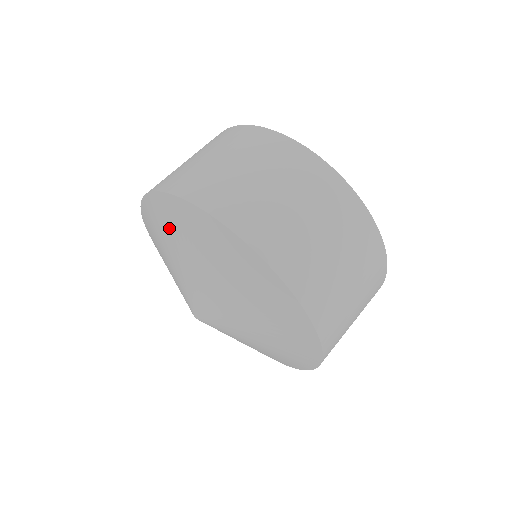
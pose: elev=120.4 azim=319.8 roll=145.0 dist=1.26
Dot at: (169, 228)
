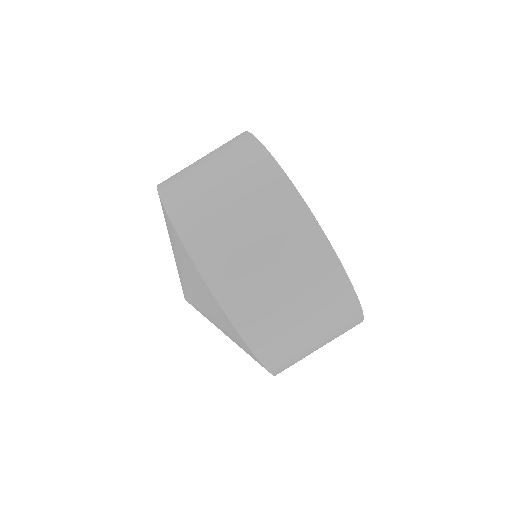
Dot at: (172, 240)
